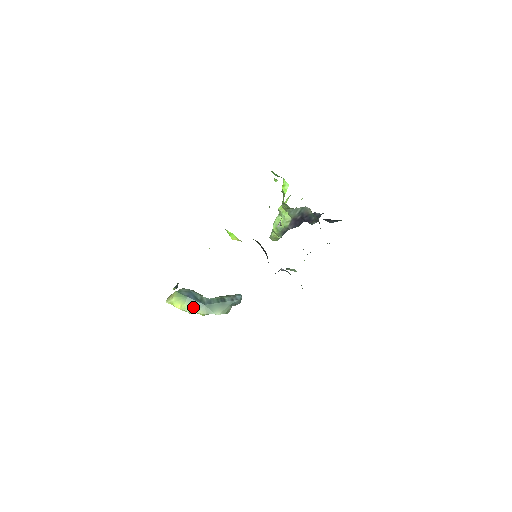
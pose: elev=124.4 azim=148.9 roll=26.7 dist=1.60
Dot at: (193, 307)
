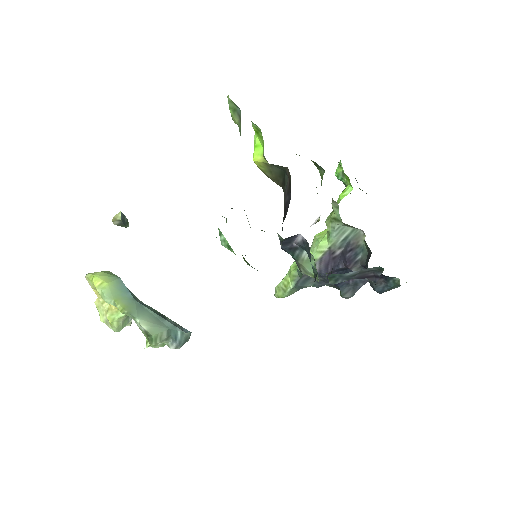
Dot at: (117, 292)
